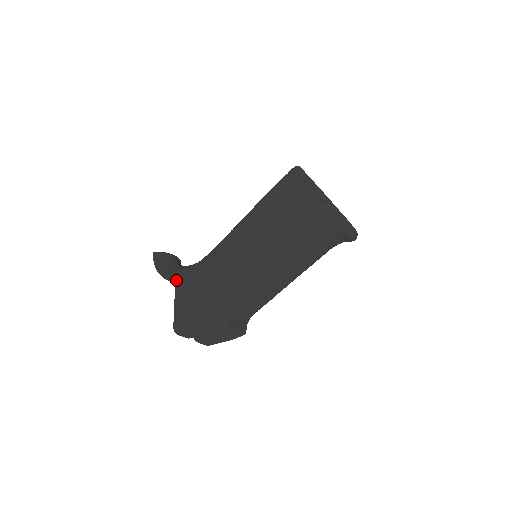
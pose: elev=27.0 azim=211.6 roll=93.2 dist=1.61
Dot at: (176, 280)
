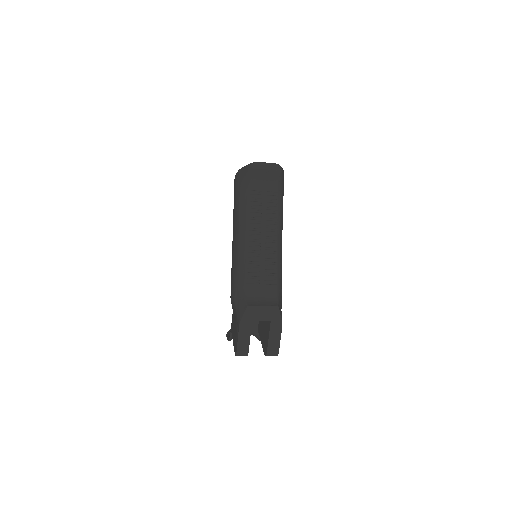
Dot at: (231, 328)
